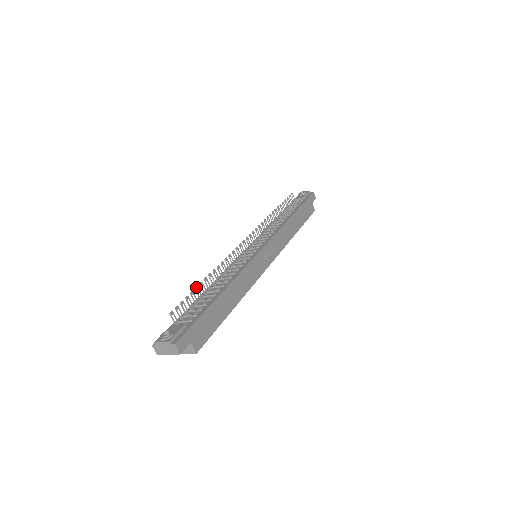
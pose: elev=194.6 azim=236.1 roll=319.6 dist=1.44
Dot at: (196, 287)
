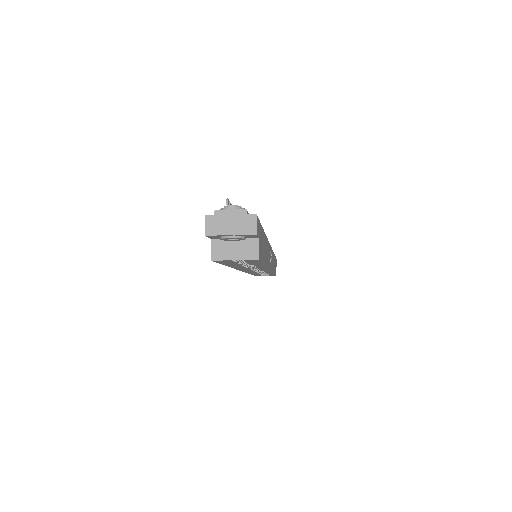
Dot at: occluded
